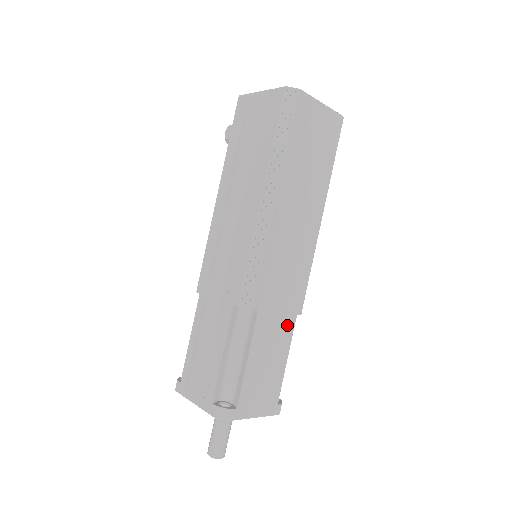
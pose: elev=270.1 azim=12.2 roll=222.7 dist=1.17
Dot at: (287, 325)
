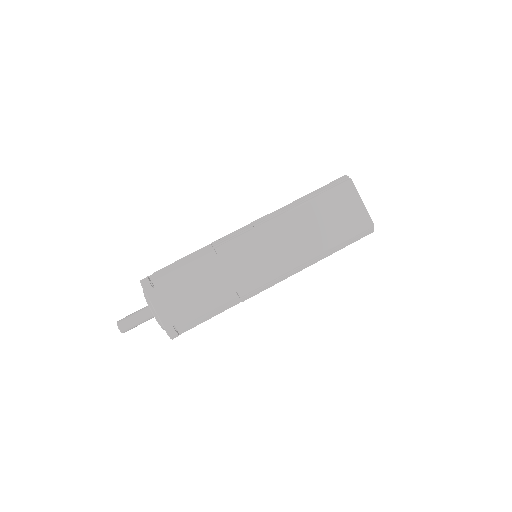
Dot at: (225, 289)
